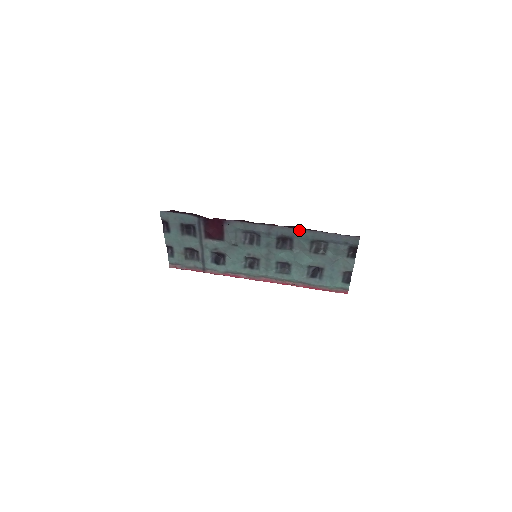
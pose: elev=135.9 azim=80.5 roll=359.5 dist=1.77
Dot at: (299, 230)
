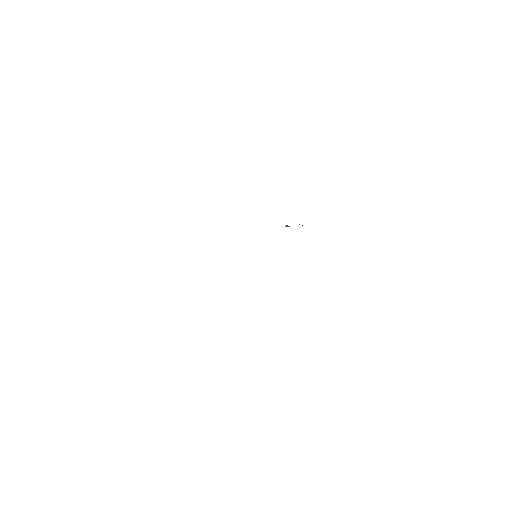
Dot at: occluded
